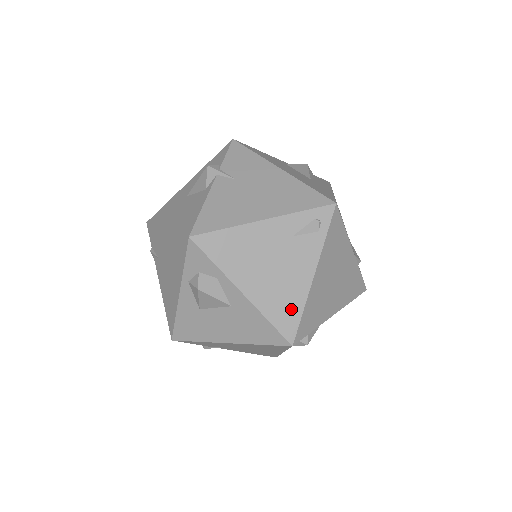
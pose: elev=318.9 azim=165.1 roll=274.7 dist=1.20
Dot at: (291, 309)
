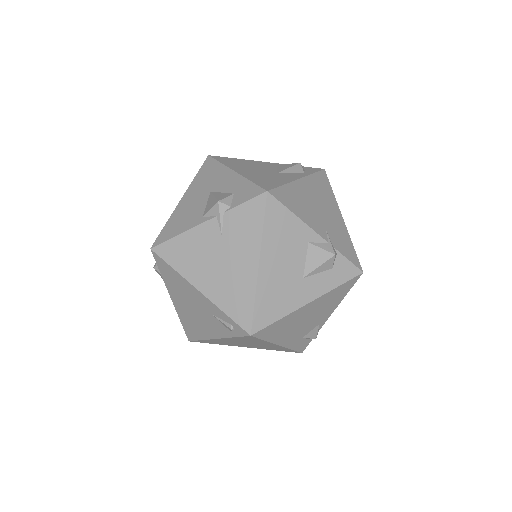
Dot at: (195, 332)
